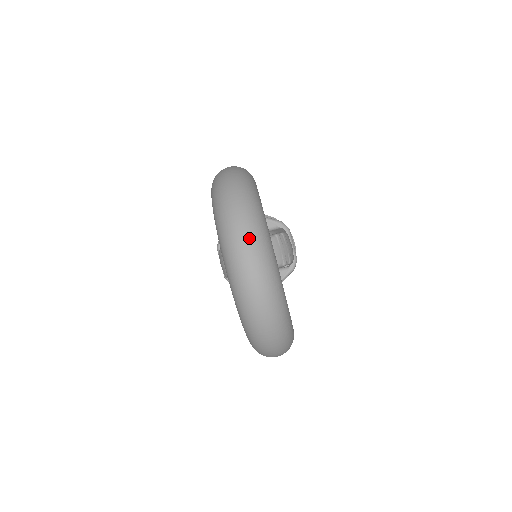
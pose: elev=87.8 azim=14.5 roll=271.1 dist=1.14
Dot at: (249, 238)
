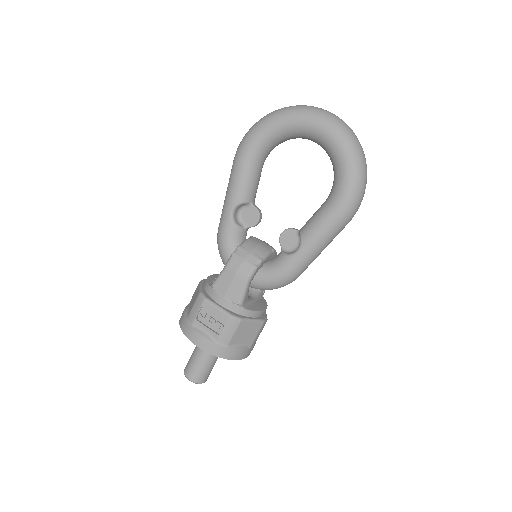
Dot at: occluded
